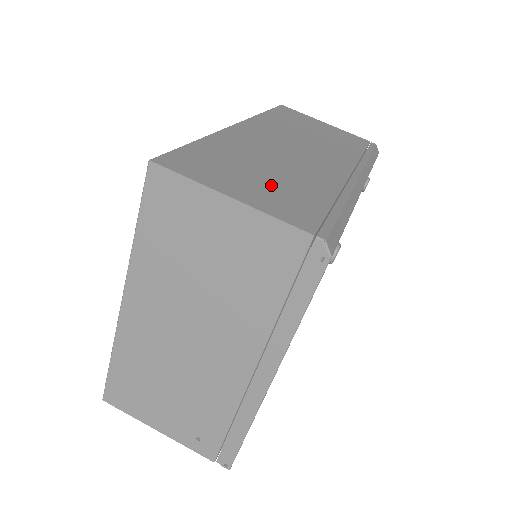
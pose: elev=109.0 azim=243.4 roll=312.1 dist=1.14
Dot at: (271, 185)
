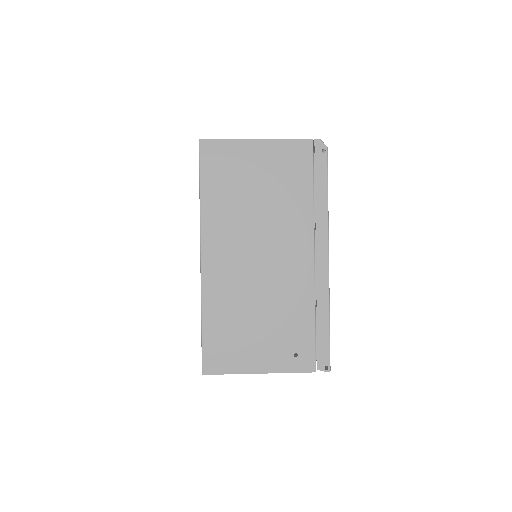
Dot at: occluded
